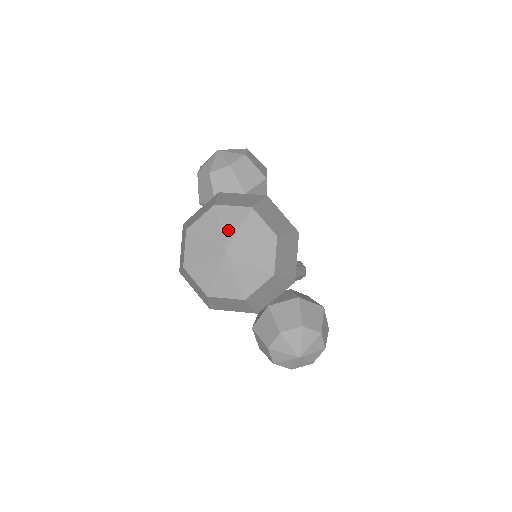
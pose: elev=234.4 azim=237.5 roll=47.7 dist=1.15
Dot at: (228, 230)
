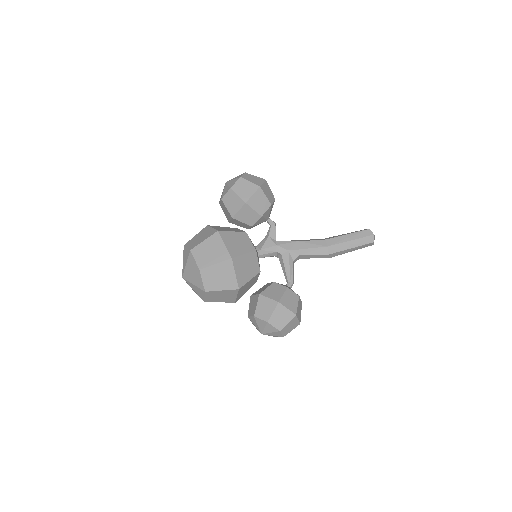
Dot at: (184, 264)
